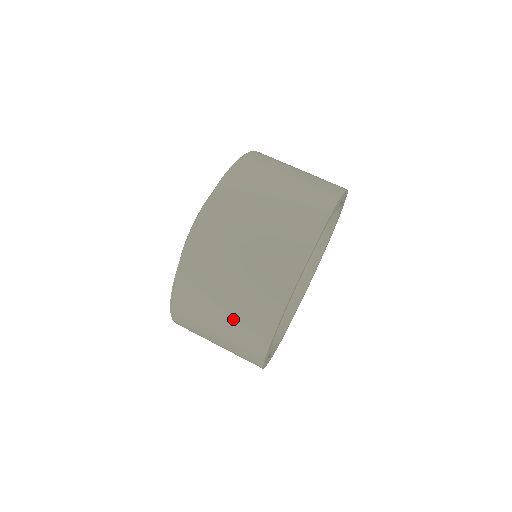
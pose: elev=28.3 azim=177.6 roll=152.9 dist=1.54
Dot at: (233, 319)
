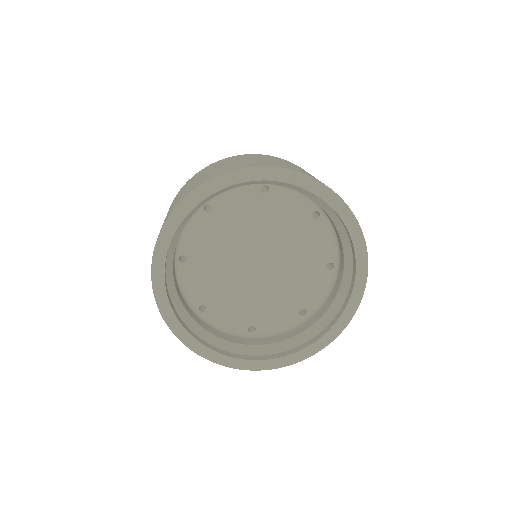
Dot at: occluded
